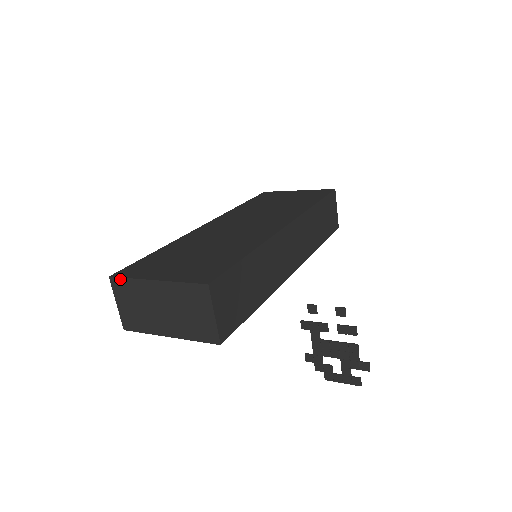
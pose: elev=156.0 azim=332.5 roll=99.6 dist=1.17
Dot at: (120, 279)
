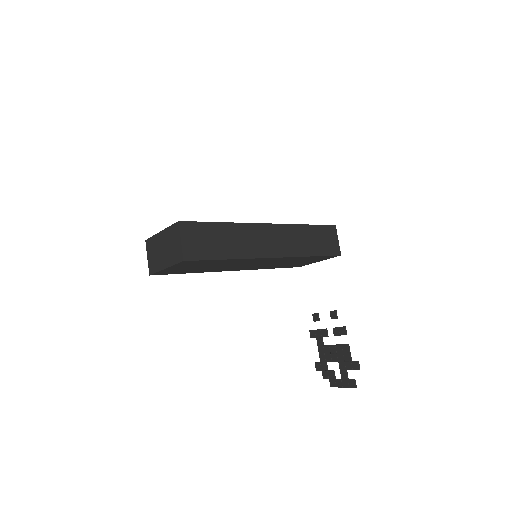
Dot at: (149, 239)
